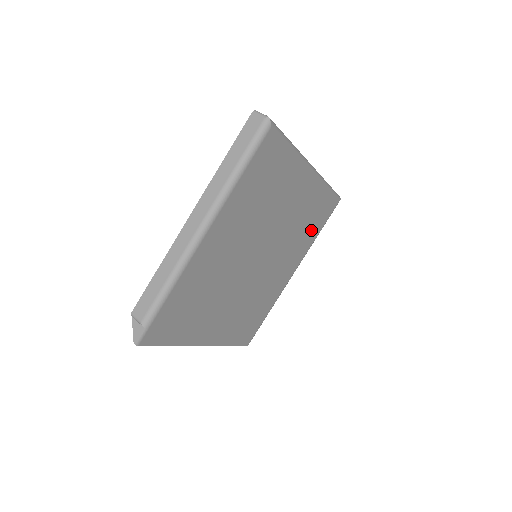
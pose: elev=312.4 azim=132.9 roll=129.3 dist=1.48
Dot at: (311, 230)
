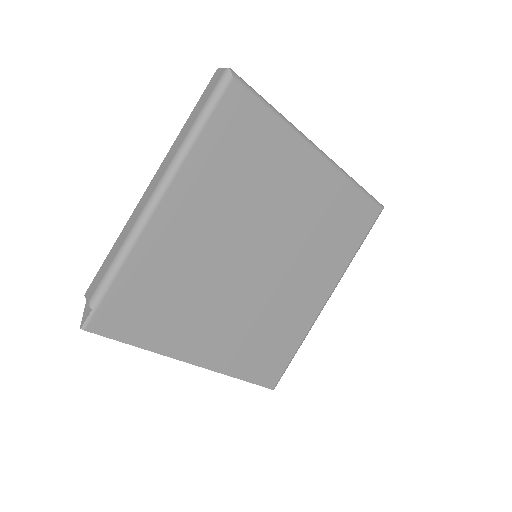
Dot at: (342, 241)
